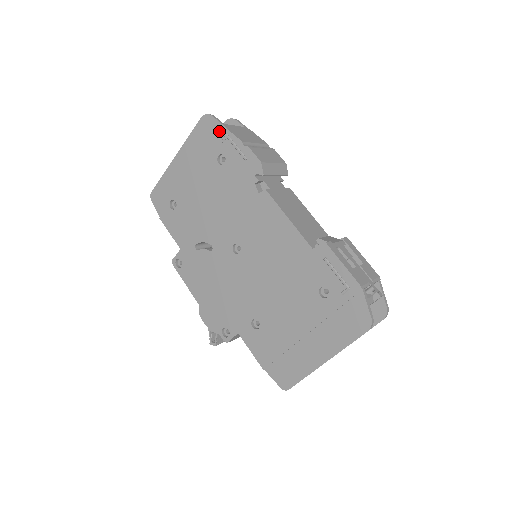
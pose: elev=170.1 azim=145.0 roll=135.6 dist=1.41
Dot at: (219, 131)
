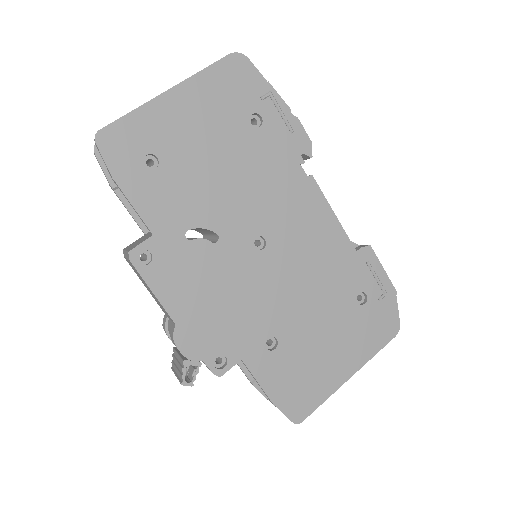
Dot at: (257, 83)
